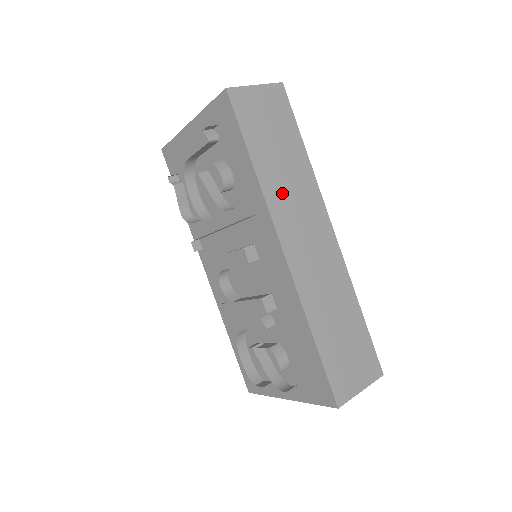
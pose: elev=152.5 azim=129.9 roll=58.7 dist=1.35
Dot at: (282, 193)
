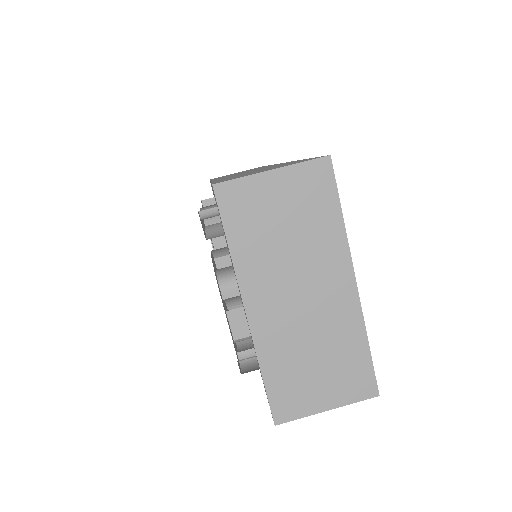
Dot at: occluded
